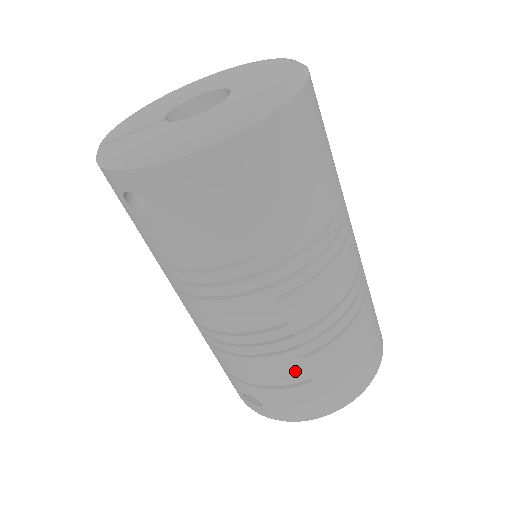
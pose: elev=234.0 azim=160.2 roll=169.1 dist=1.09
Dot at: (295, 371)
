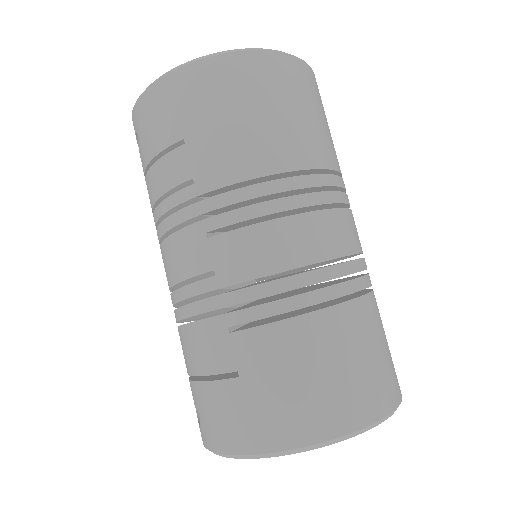
Dot at: (220, 351)
